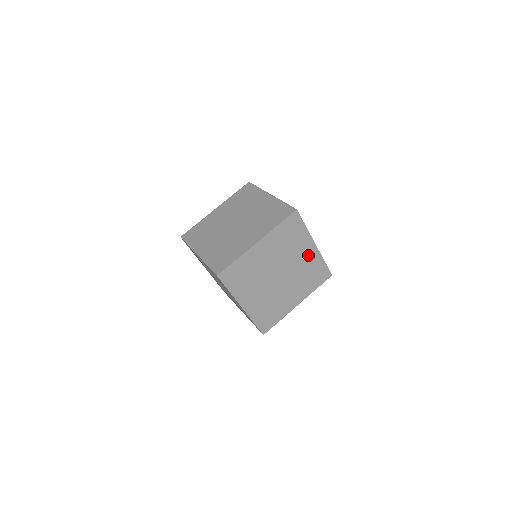
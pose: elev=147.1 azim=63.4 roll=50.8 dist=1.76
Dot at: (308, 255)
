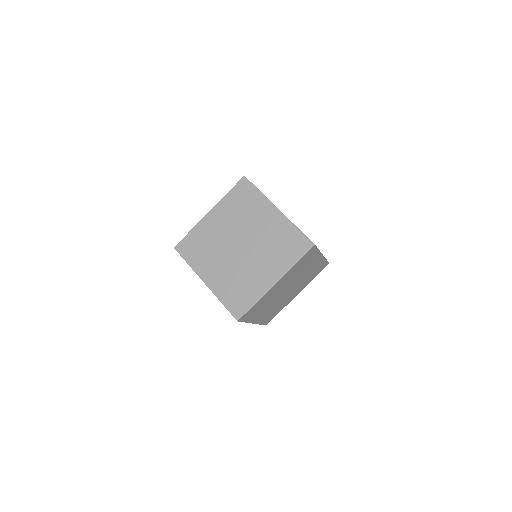
Dot at: (314, 264)
